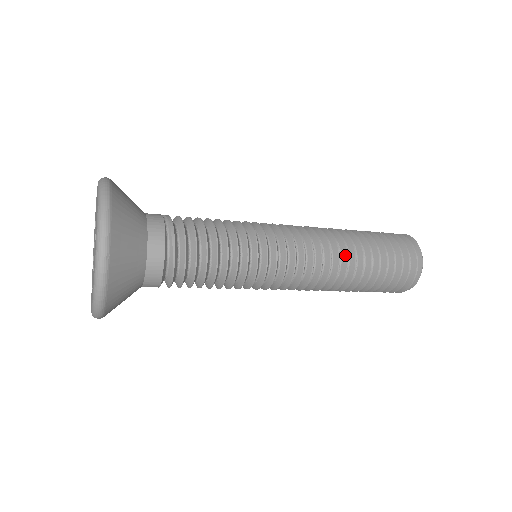
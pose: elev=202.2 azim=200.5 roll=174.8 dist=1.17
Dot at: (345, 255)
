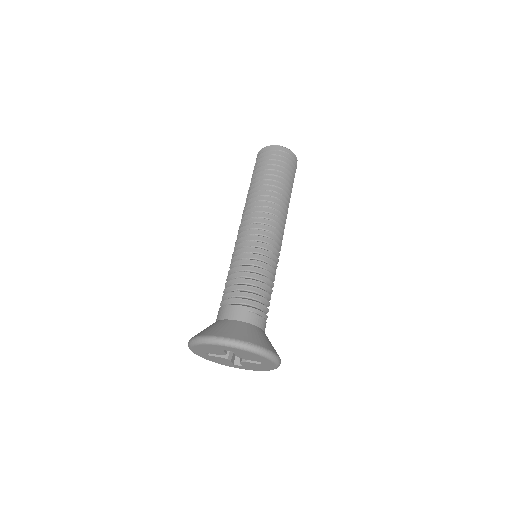
Dot at: (287, 213)
